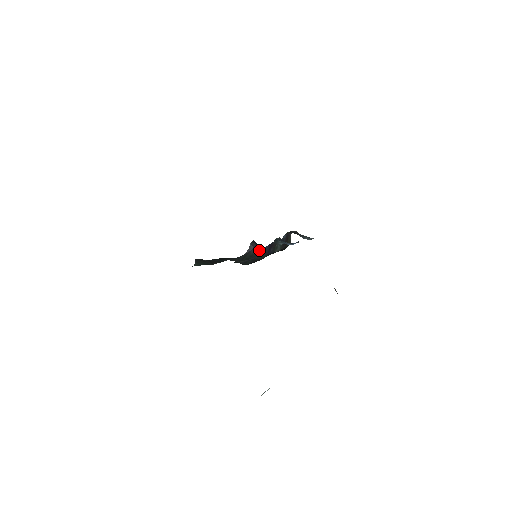
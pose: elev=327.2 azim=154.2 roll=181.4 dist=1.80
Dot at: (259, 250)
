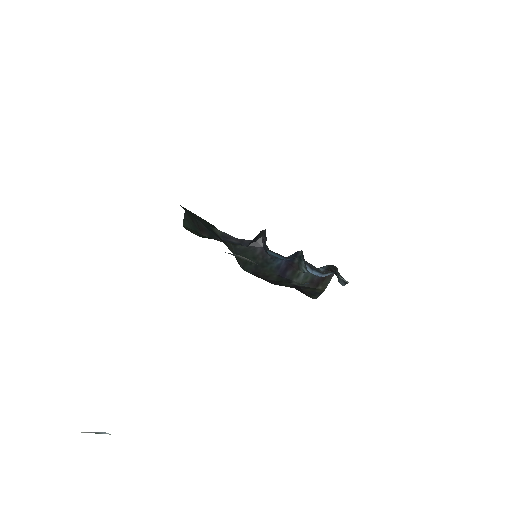
Dot at: (269, 256)
